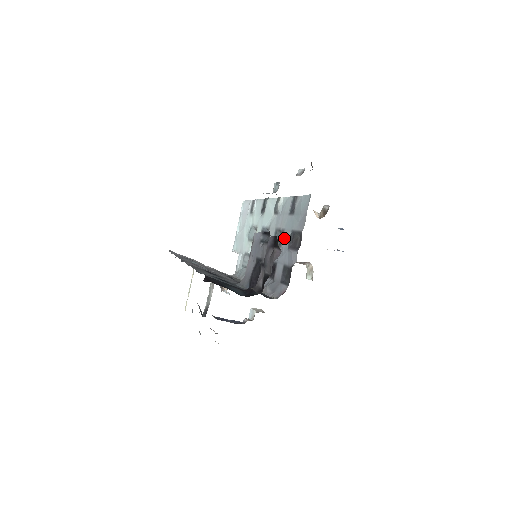
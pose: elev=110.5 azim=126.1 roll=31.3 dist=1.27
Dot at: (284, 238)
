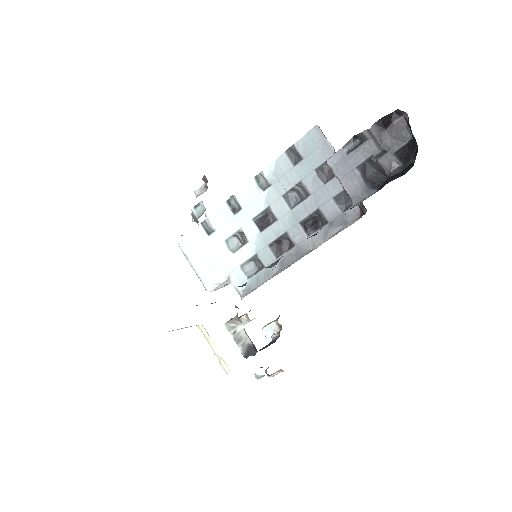
Dot at: (307, 186)
